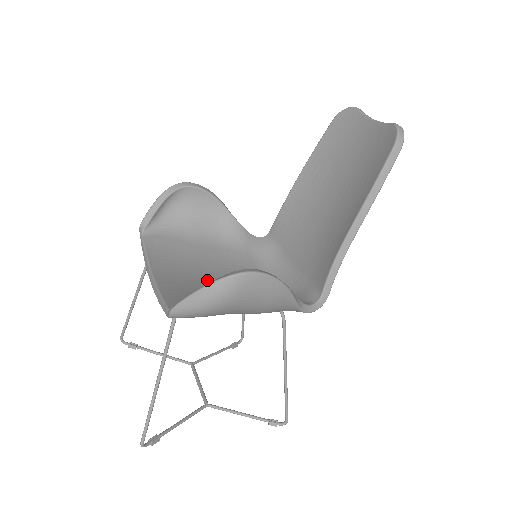
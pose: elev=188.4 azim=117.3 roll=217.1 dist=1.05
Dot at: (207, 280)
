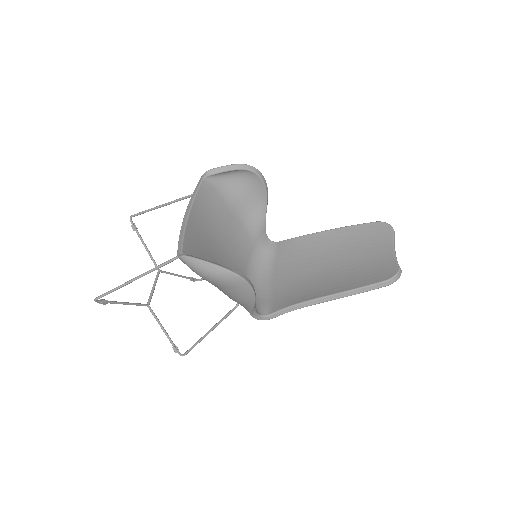
Dot at: (216, 244)
